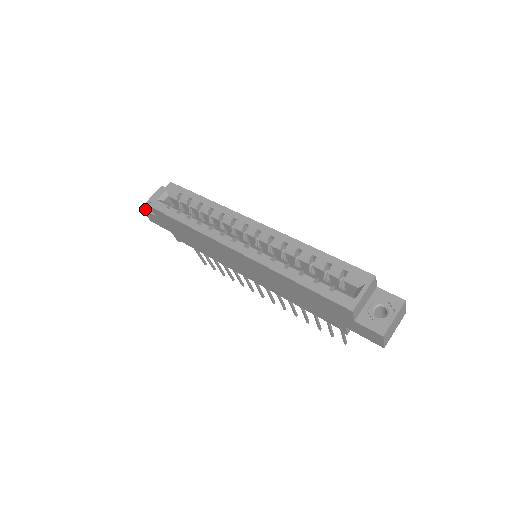
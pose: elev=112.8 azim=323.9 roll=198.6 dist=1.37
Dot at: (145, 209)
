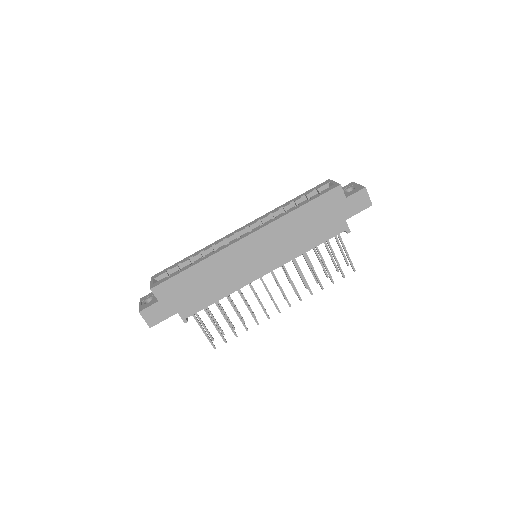
Dot at: (144, 309)
